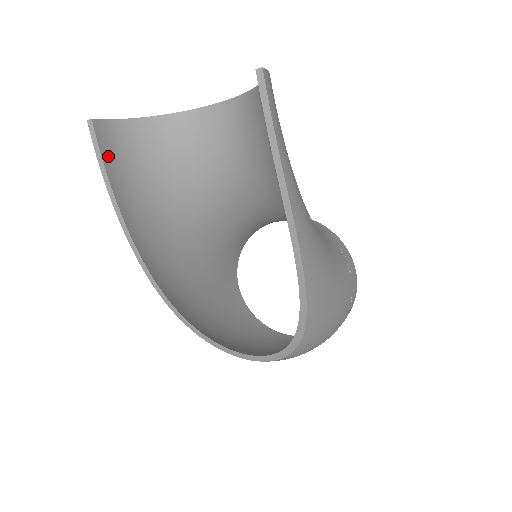
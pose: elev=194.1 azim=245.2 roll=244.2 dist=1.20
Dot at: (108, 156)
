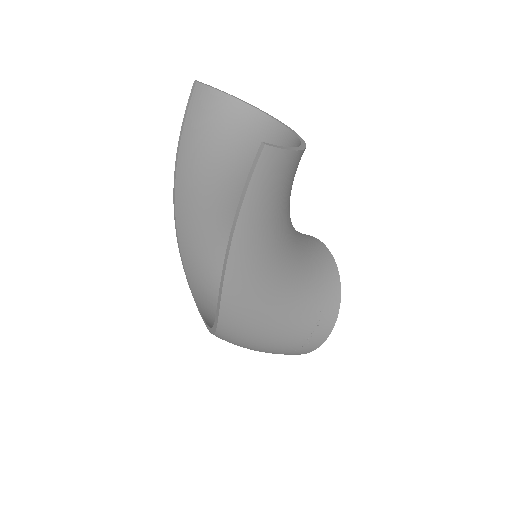
Dot at: (194, 113)
